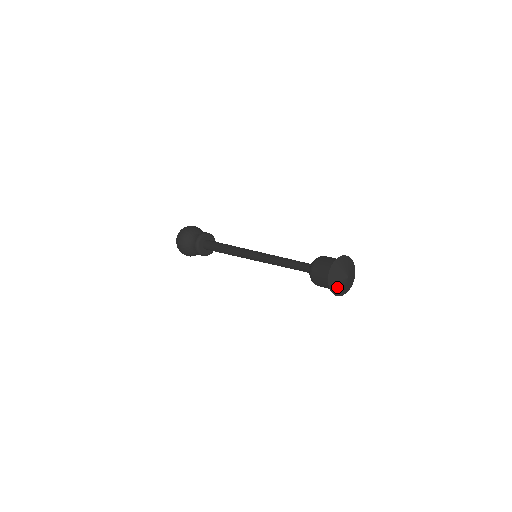
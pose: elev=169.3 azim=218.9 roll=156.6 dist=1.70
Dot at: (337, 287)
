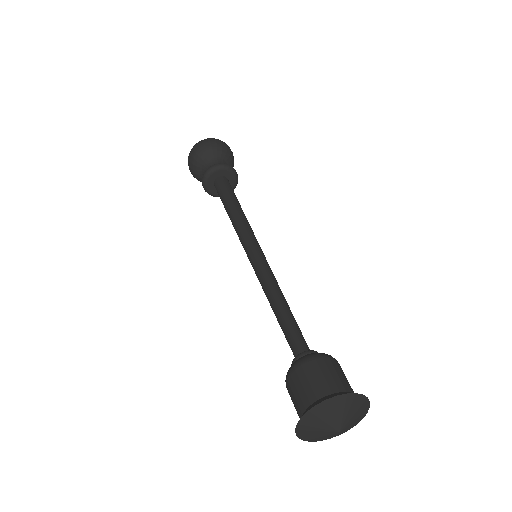
Dot at: (336, 435)
